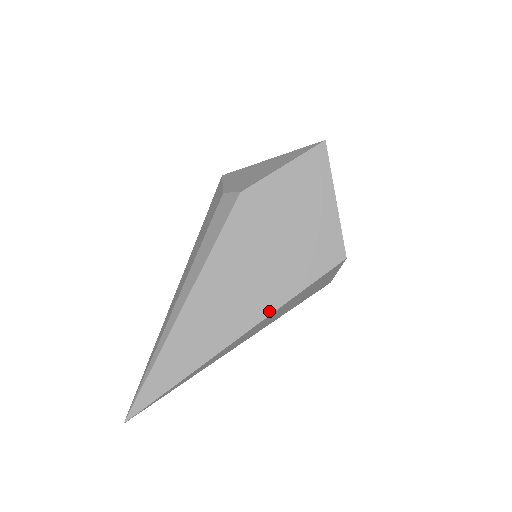
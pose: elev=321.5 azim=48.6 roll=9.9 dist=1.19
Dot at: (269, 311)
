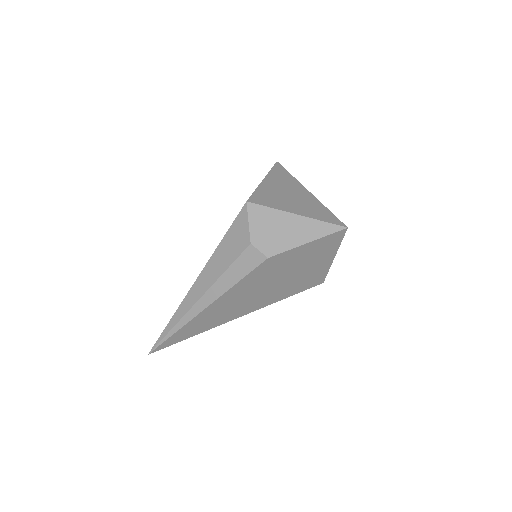
Dot at: (260, 308)
